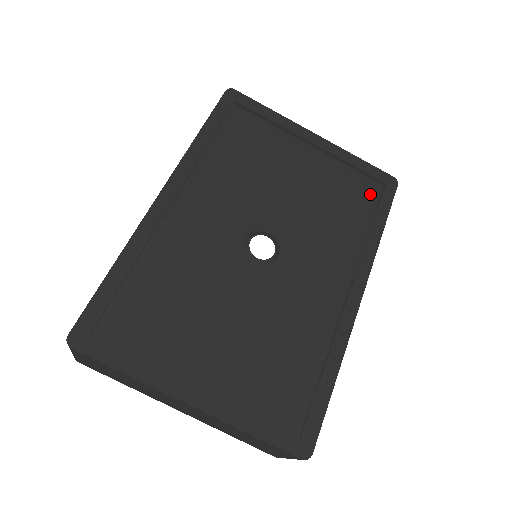
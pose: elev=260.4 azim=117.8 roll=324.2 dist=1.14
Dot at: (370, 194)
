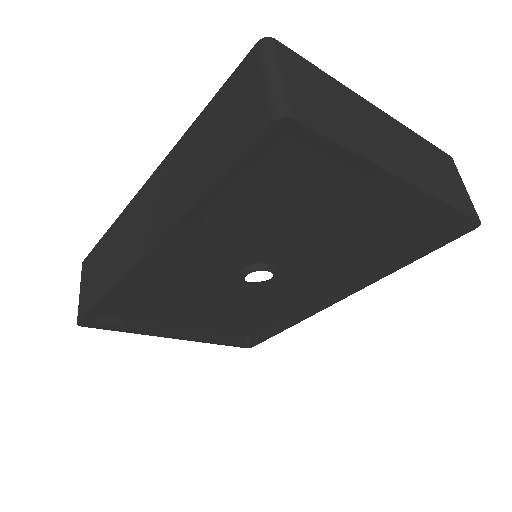
Dot at: (433, 222)
